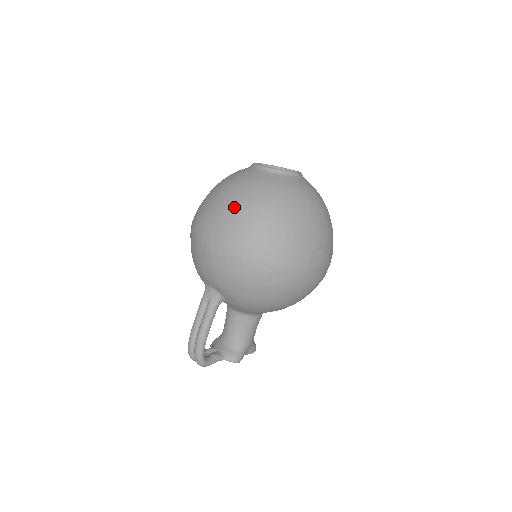
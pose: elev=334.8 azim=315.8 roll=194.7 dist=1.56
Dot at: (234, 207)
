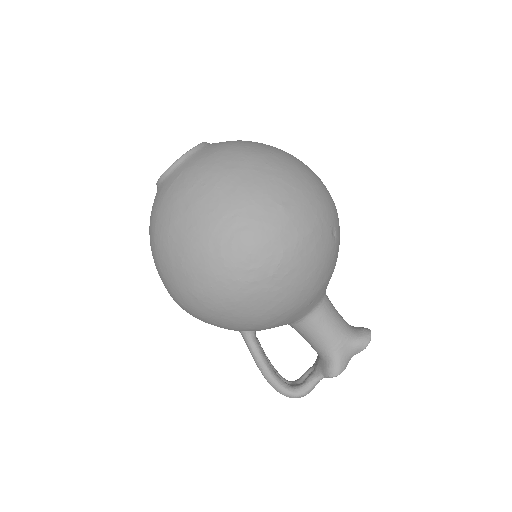
Dot at: occluded
